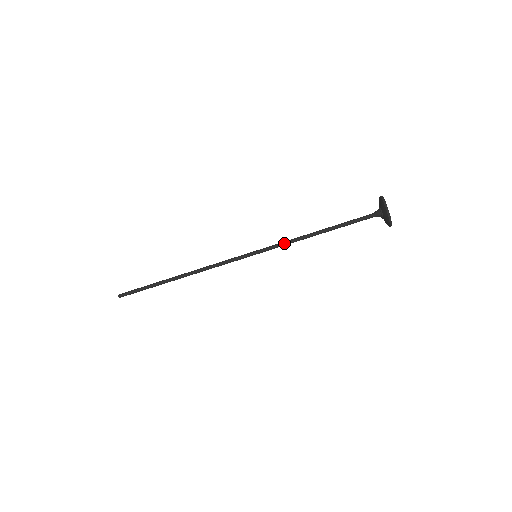
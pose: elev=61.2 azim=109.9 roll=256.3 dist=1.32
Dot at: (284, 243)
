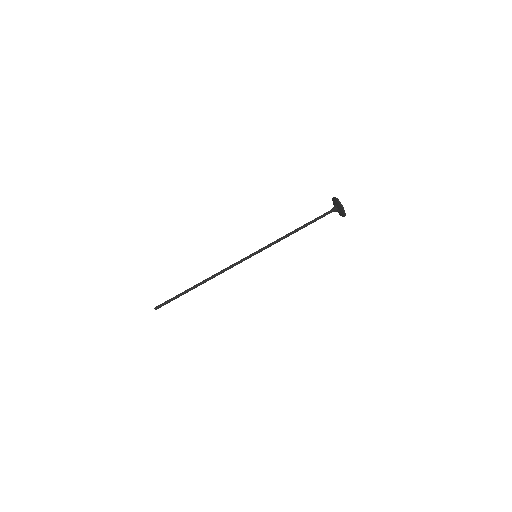
Dot at: (275, 242)
